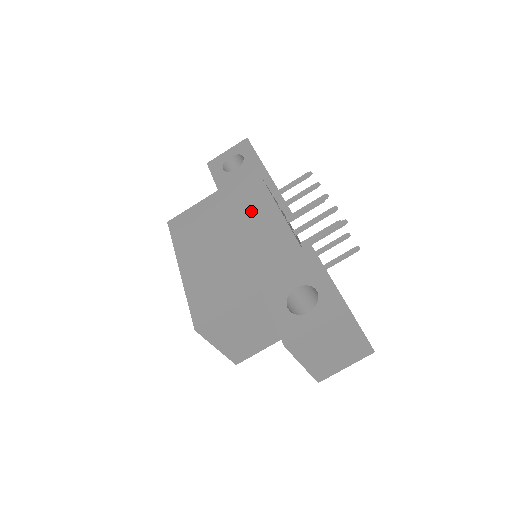
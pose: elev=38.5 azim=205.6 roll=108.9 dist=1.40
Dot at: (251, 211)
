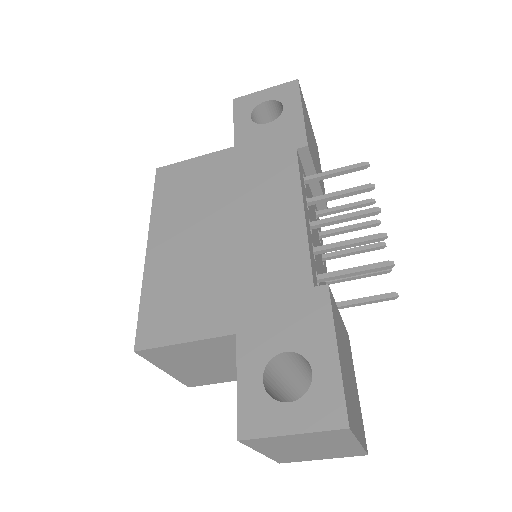
Dot at: (265, 198)
